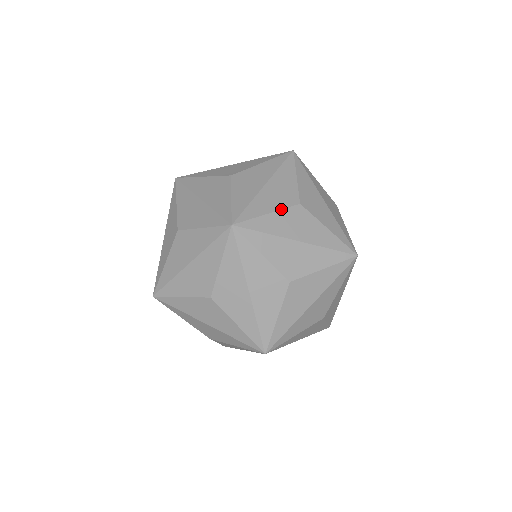
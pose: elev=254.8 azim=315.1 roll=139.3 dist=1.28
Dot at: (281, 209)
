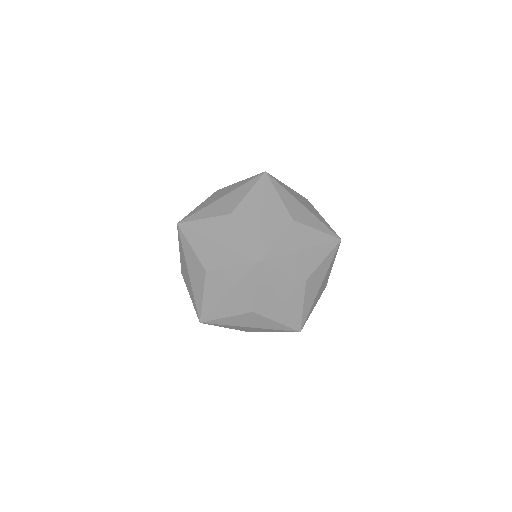
Dot at: occluded
